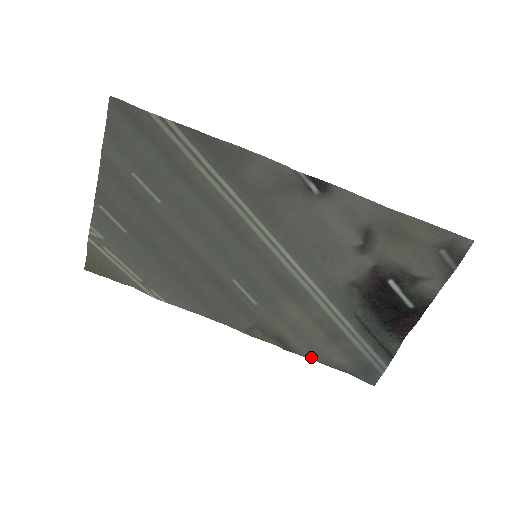
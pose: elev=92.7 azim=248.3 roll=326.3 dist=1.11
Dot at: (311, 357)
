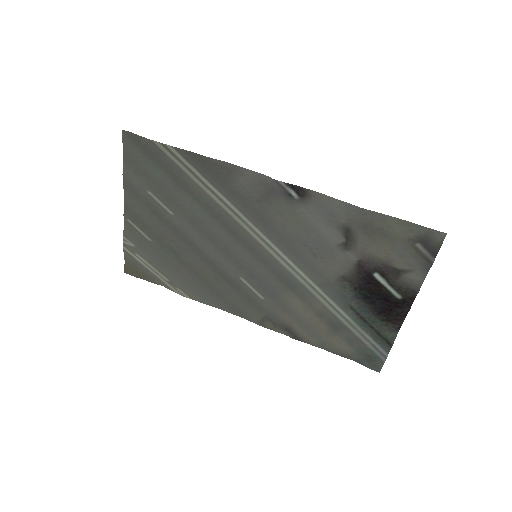
Dot at: (318, 346)
